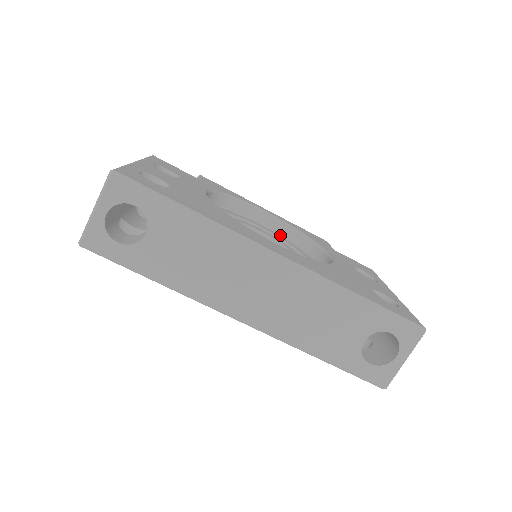
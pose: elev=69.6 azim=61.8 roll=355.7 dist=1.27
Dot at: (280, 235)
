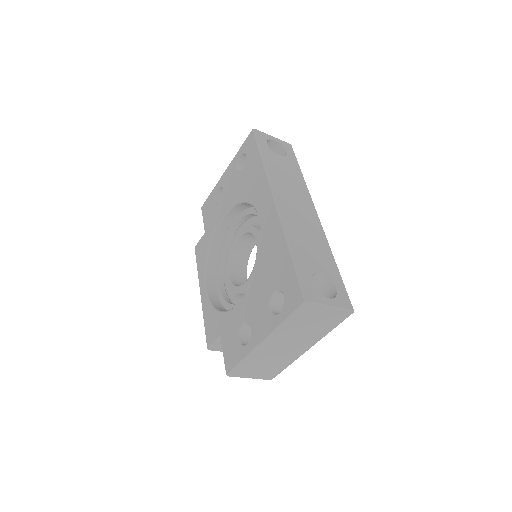
Dot at: occluded
